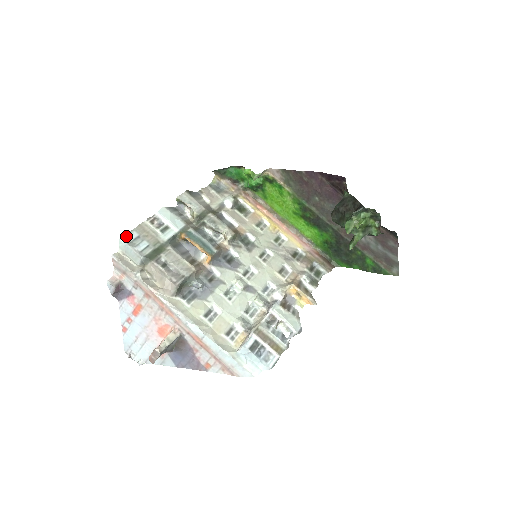
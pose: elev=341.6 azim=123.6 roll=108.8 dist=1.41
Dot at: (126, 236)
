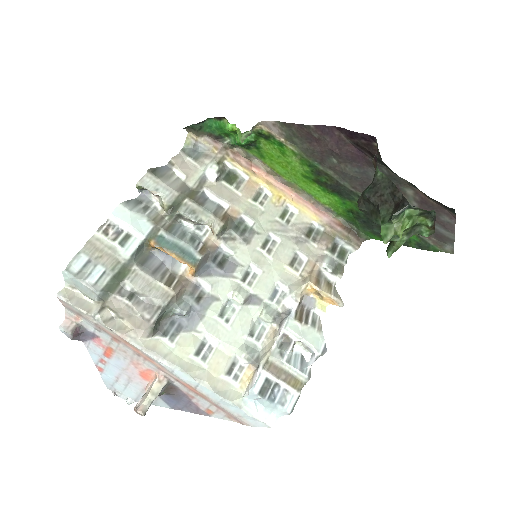
Dot at: (71, 264)
